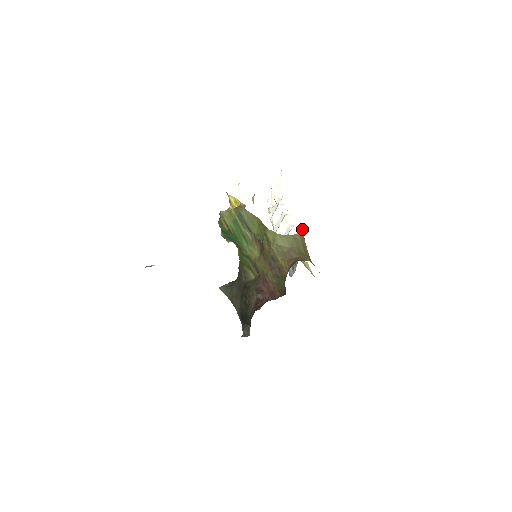
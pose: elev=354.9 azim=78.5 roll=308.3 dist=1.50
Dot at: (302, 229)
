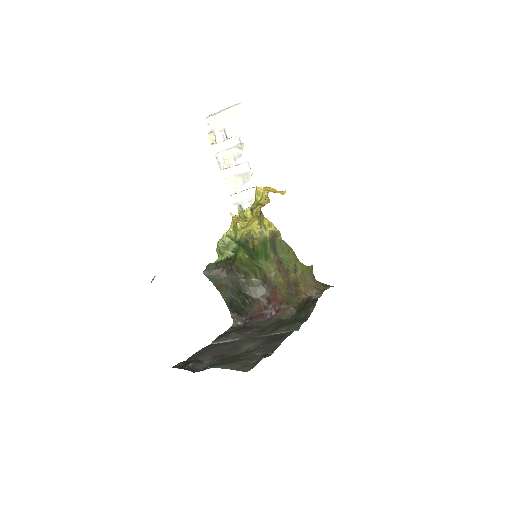
Dot at: occluded
